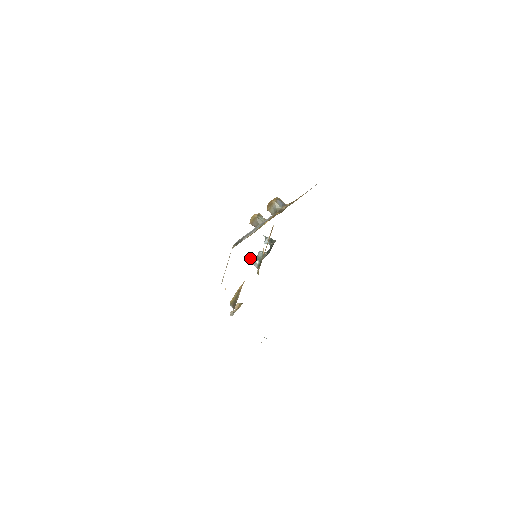
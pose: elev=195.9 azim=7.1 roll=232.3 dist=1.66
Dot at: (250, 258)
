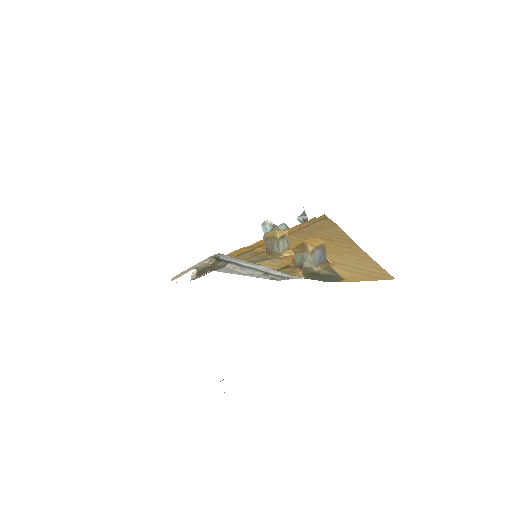
Dot at: (266, 225)
